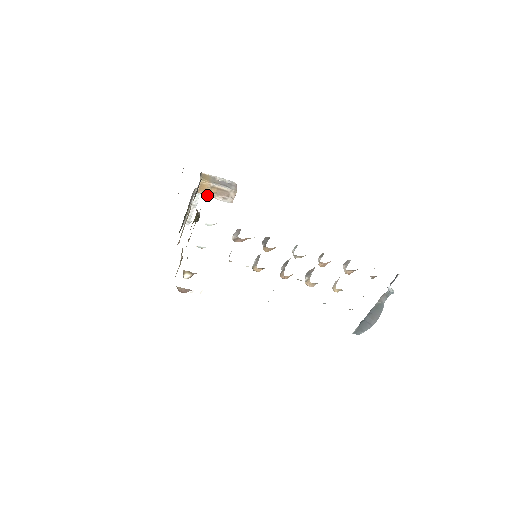
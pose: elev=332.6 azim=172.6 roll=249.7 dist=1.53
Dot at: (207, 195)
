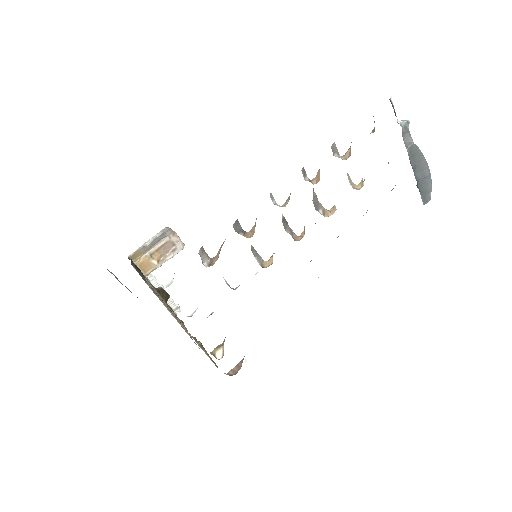
Dot at: (157, 267)
